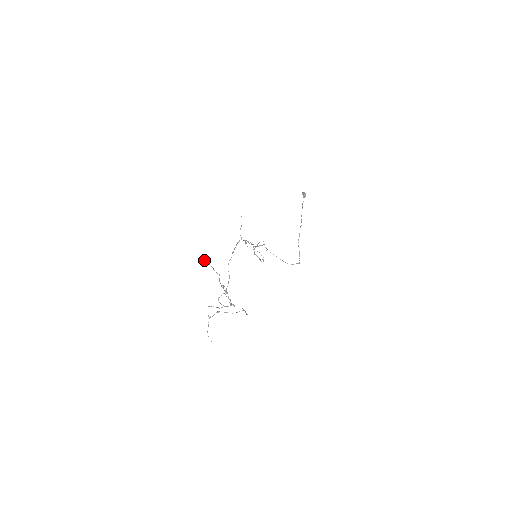
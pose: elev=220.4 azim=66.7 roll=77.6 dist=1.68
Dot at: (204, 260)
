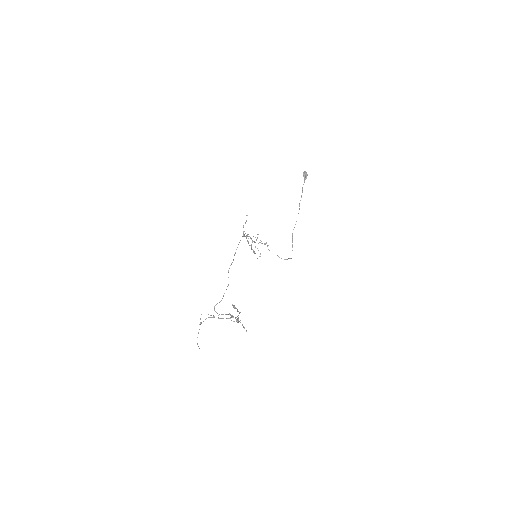
Dot at: (232, 305)
